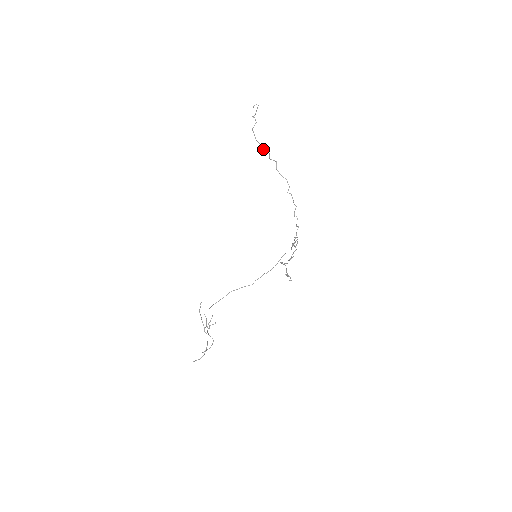
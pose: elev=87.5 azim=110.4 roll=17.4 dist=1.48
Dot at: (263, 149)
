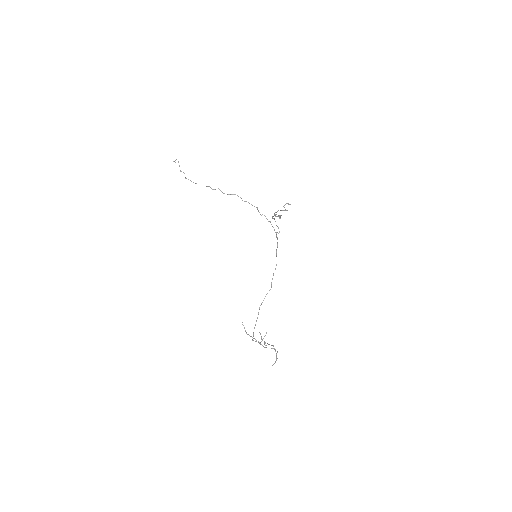
Dot at: occluded
